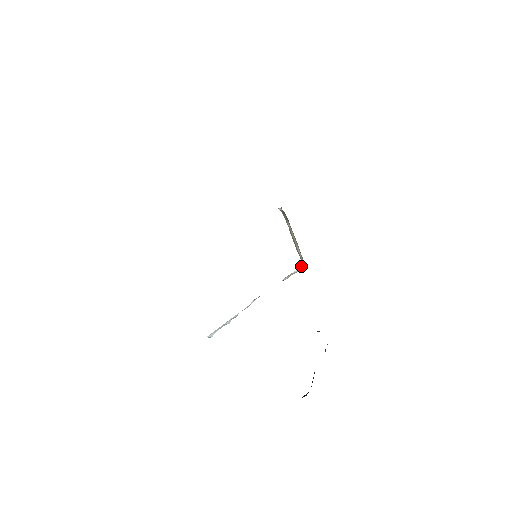
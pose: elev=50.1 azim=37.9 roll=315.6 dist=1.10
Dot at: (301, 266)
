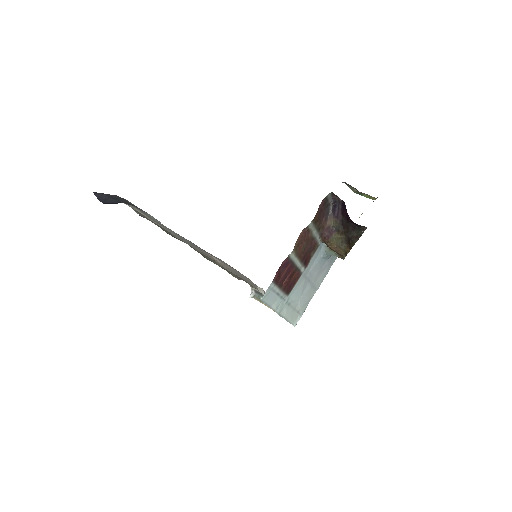
Dot at: occluded
